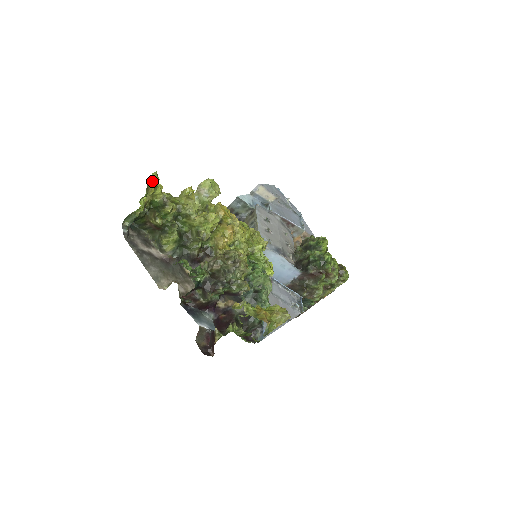
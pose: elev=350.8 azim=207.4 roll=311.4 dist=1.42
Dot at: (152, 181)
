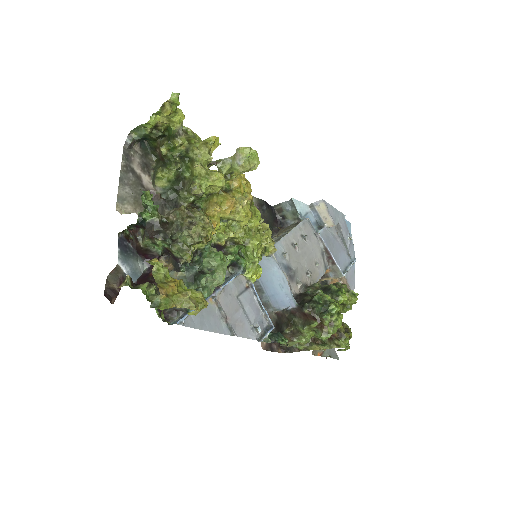
Dot at: (170, 100)
